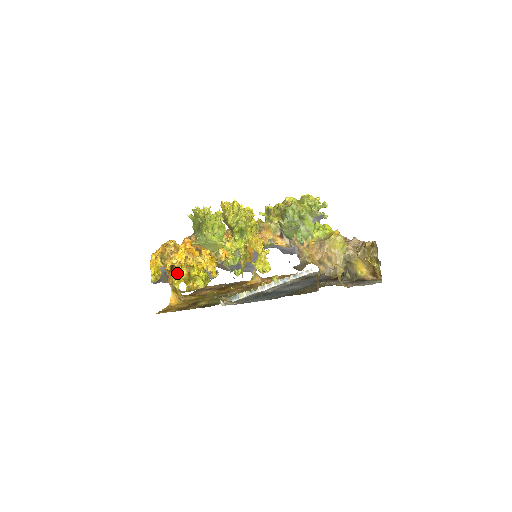
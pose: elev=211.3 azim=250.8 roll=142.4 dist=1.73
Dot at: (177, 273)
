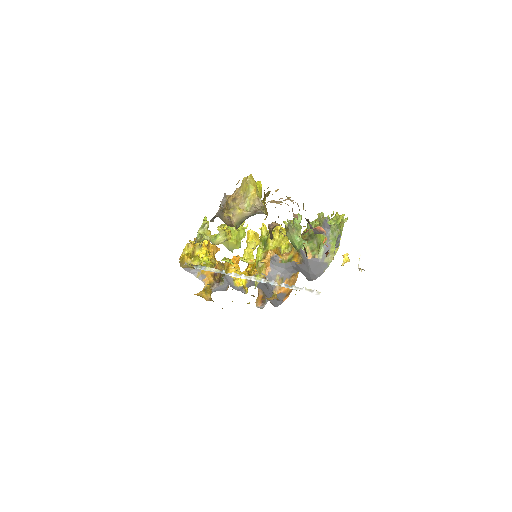
Dot at: (187, 251)
